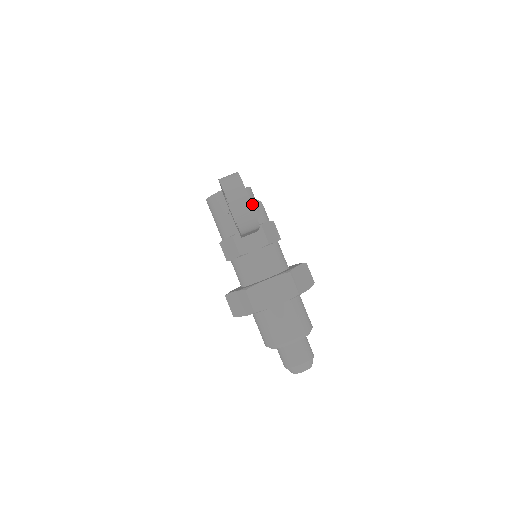
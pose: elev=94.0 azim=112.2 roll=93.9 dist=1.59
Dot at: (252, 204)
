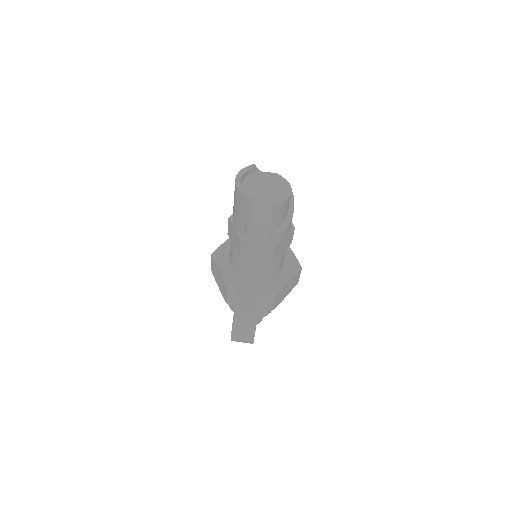
Dot at: (280, 217)
